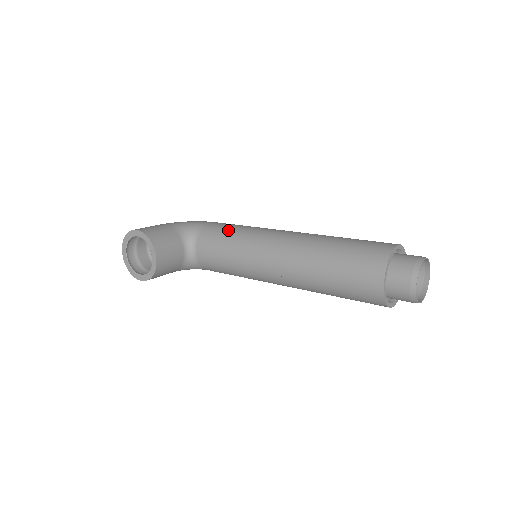
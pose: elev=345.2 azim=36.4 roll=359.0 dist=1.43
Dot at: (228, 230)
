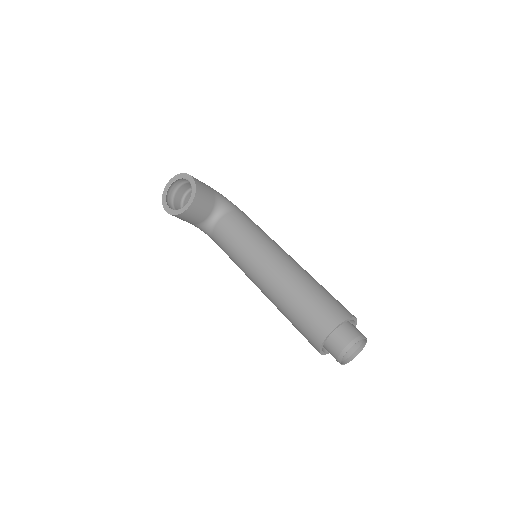
Dot at: (251, 225)
